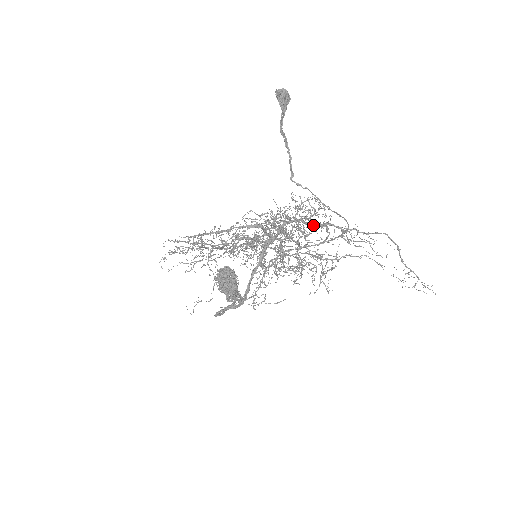
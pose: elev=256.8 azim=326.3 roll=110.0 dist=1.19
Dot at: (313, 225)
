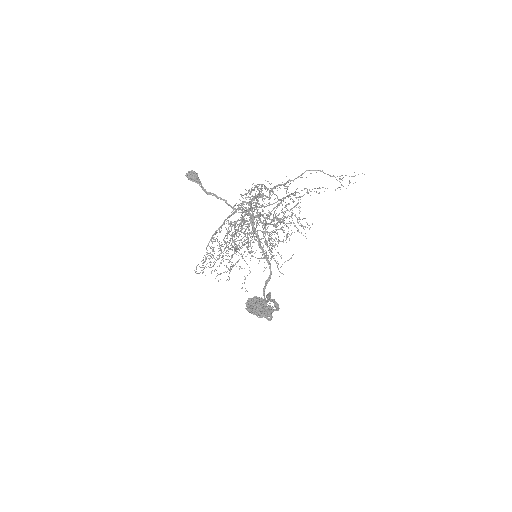
Dot at: (268, 203)
